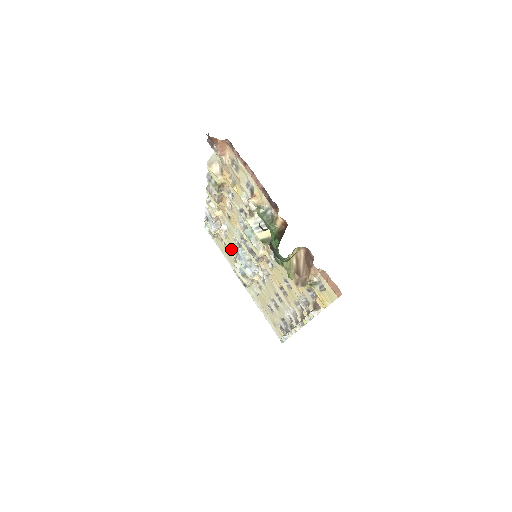
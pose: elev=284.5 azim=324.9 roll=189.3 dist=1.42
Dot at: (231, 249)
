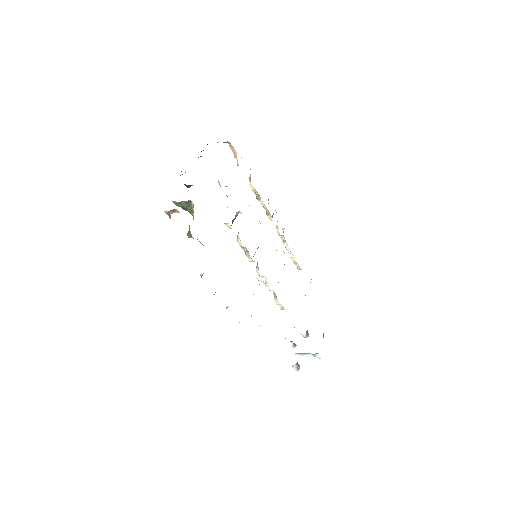
Dot at: occluded
